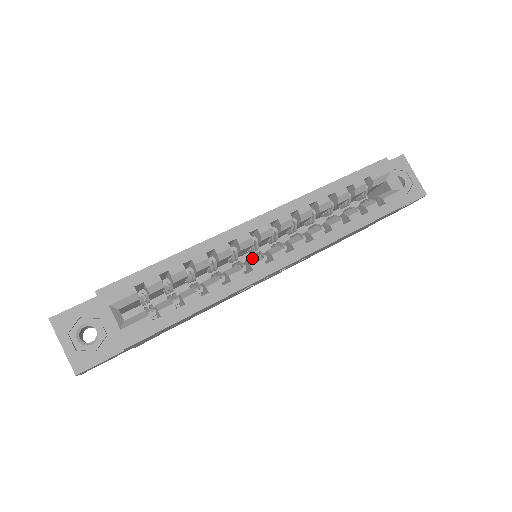
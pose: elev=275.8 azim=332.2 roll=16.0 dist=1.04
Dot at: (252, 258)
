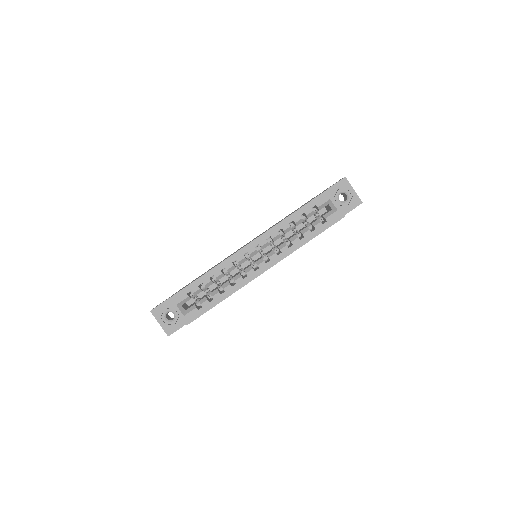
Dot at: (247, 268)
